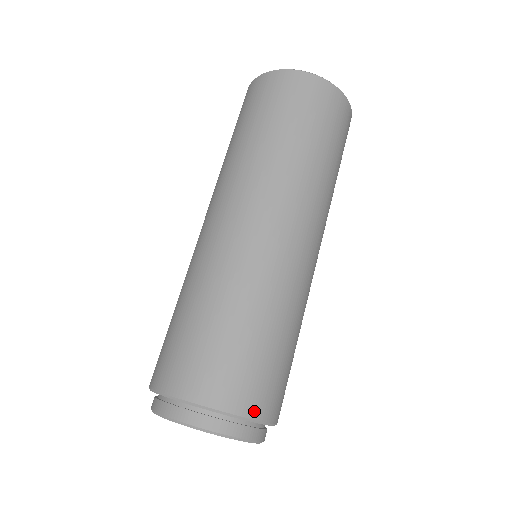
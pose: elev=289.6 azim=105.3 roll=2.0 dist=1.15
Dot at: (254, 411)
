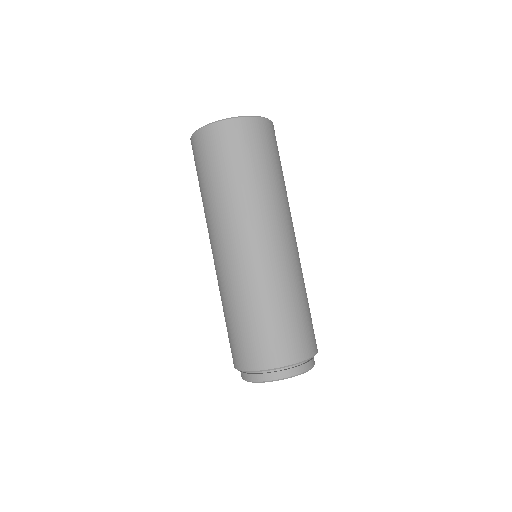
Dot at: (313, 351)
